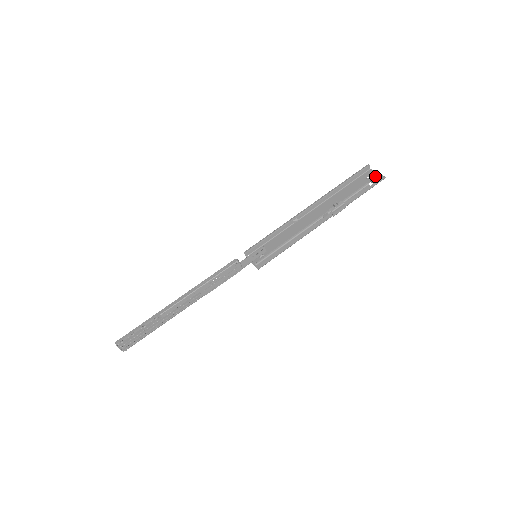
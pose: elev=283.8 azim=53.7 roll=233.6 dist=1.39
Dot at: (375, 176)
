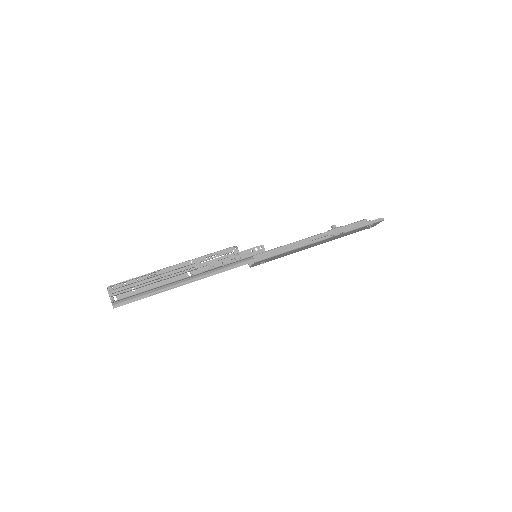
Dot at: occluded
